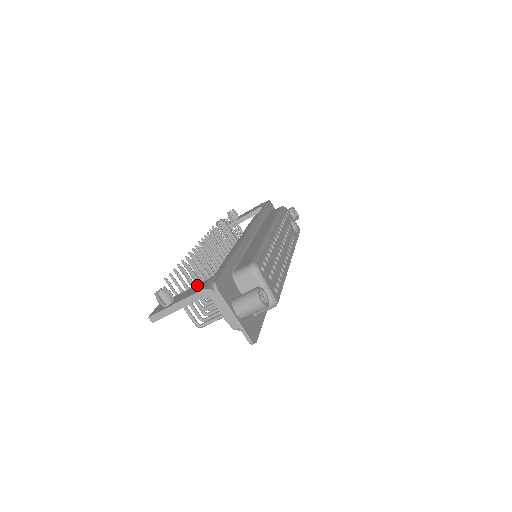
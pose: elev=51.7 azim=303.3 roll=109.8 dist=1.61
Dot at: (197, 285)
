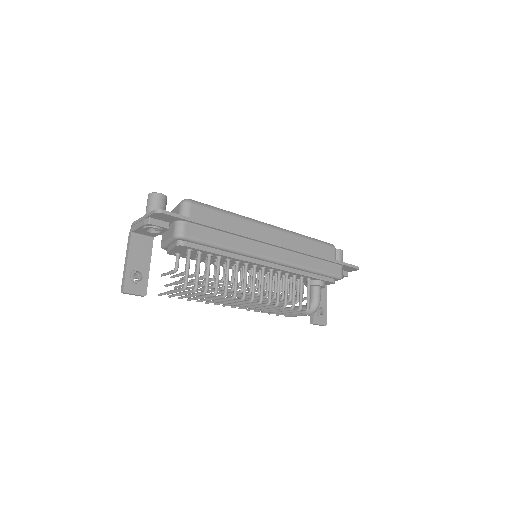
Dot at: occluded
